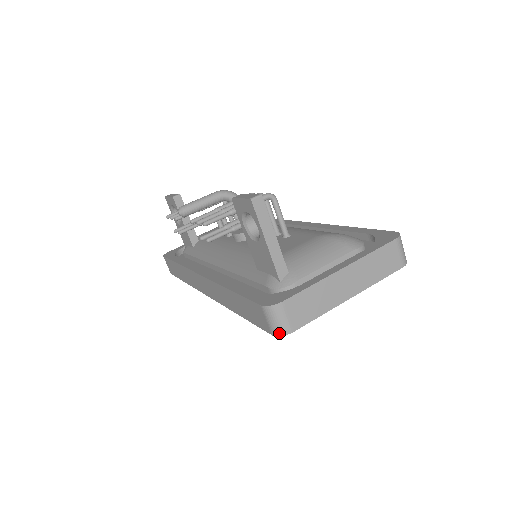
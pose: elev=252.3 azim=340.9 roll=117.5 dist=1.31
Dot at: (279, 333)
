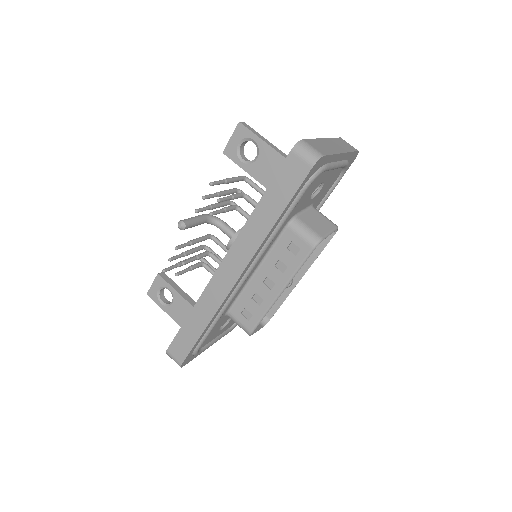
Dot at: (316, 159)
